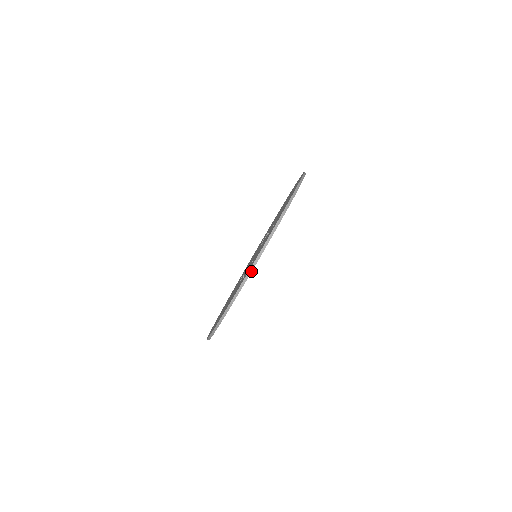
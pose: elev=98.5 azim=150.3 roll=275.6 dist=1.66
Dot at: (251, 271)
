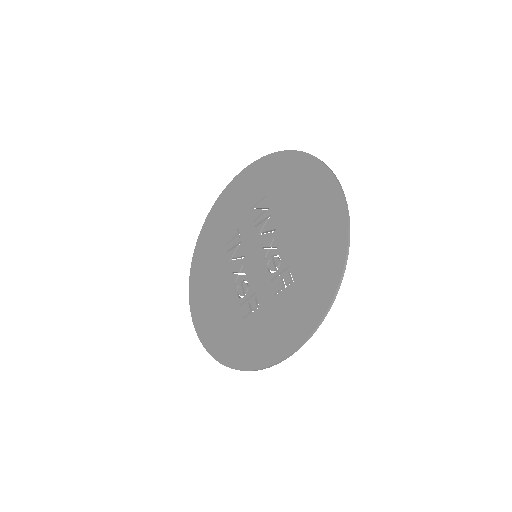
Dot at: (262, 369)
